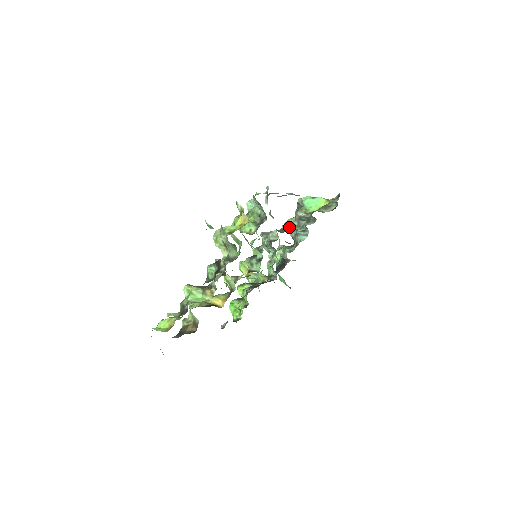
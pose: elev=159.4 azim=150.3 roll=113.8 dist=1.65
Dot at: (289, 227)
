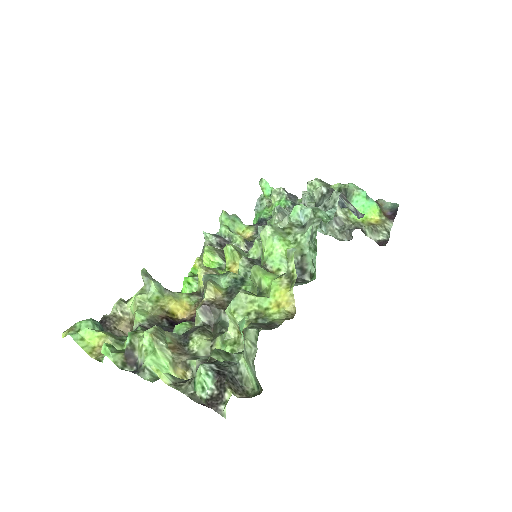
Dot at: occluded
